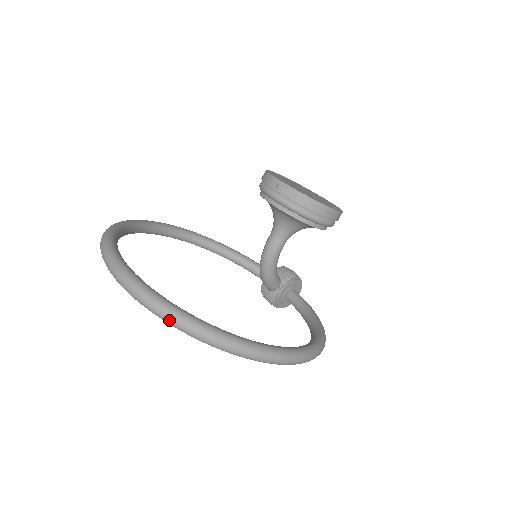
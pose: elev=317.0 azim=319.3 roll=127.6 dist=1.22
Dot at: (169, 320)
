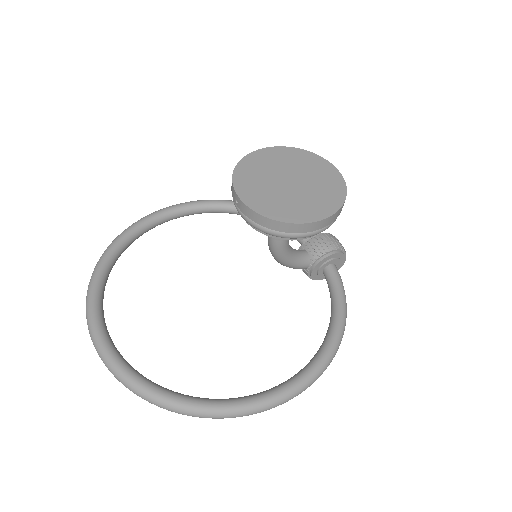
Dot at: occluded
